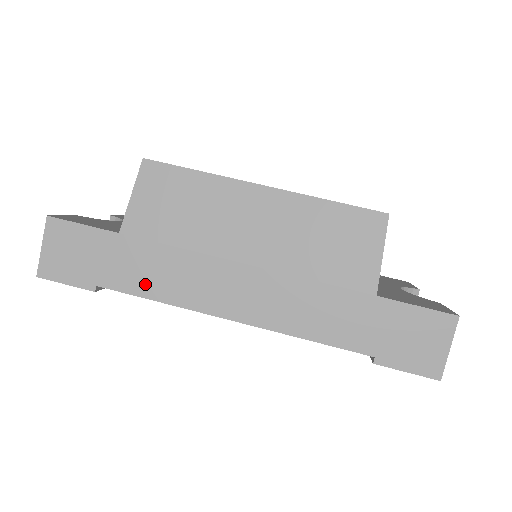
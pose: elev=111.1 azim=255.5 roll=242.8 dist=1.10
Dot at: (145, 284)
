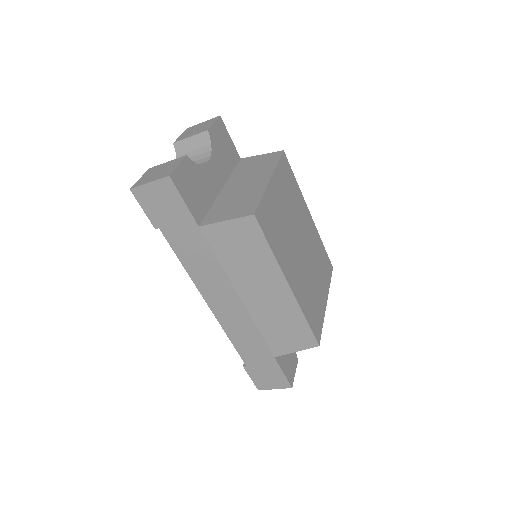
Dot at: (185, 255)
